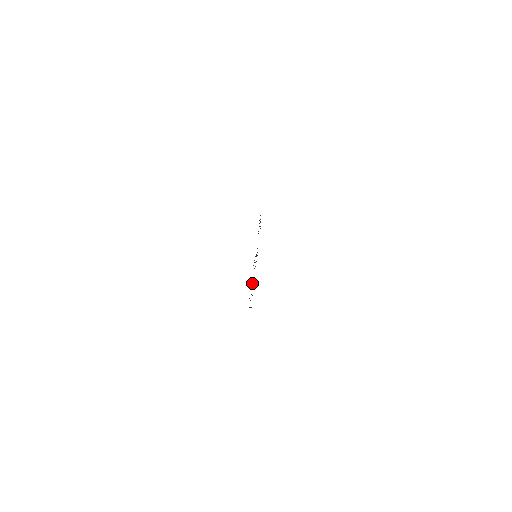
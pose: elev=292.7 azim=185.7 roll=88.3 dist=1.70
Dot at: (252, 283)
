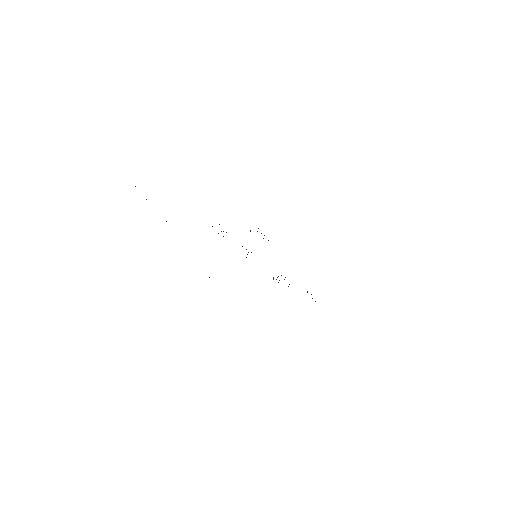
Dot at: occluded
